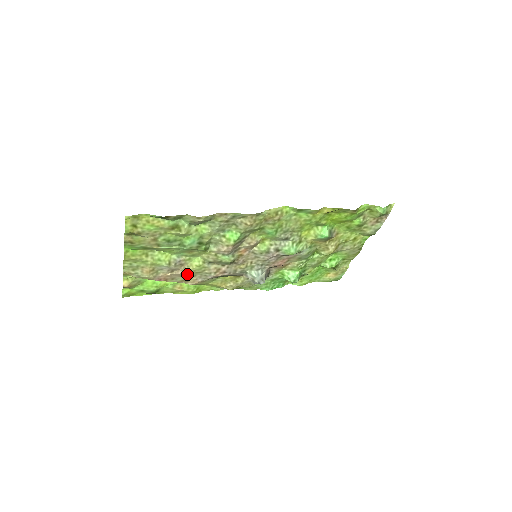
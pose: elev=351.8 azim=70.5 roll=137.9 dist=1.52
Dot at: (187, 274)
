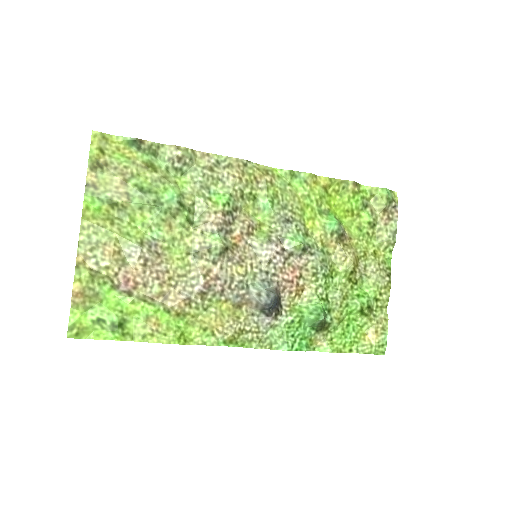
Dot at: (165, 275)
